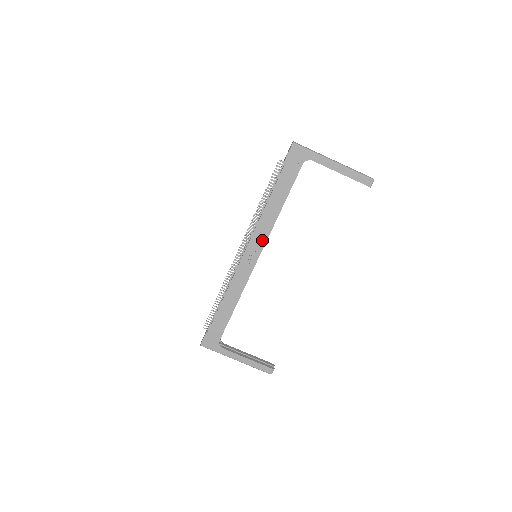
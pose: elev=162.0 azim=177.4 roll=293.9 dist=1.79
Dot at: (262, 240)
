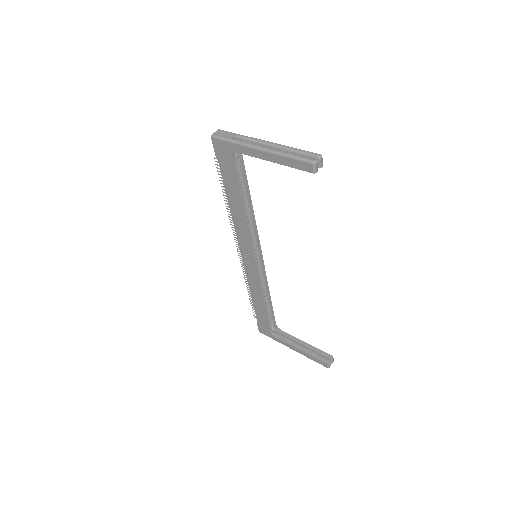
Dot at: (247, 243)
